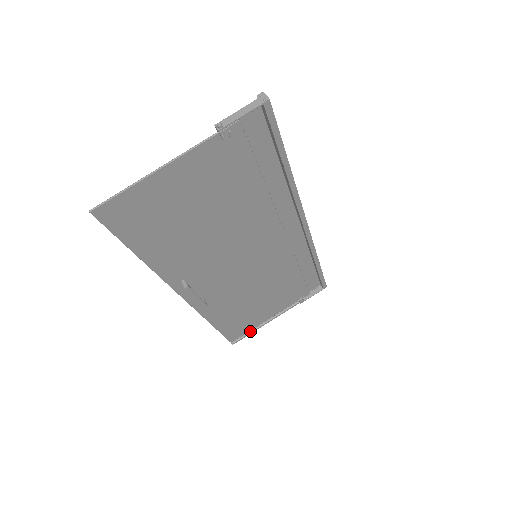
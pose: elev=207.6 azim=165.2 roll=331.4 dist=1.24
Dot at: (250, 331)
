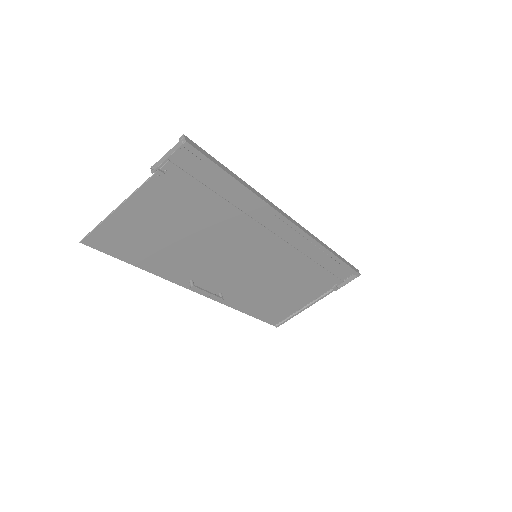
Dot at: (290, 316)
